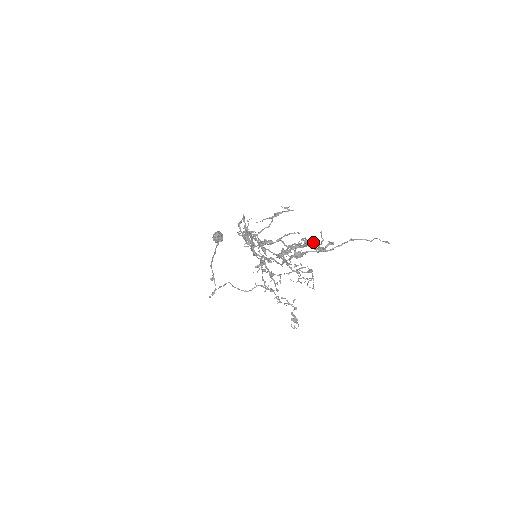
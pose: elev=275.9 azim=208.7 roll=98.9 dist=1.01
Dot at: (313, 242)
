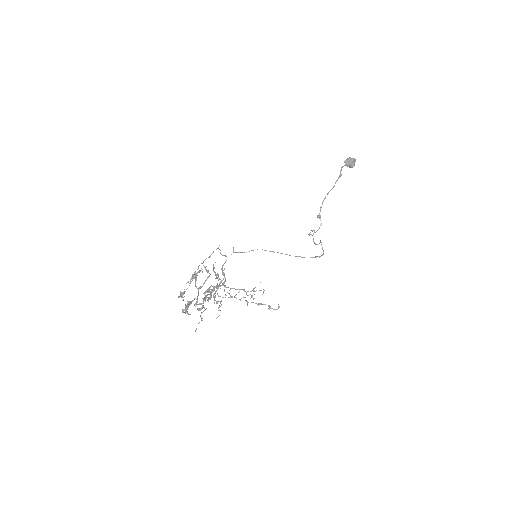
Dot at: (182, 311)
